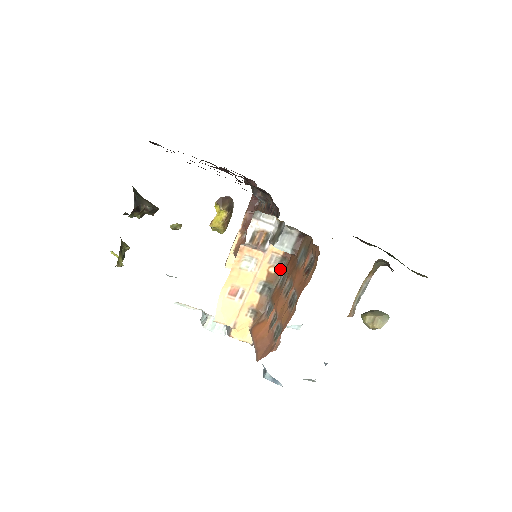
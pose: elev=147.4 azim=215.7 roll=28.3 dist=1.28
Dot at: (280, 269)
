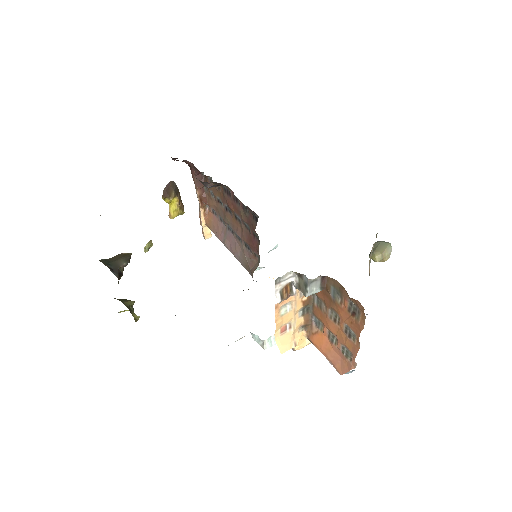
Dot at: occluded
